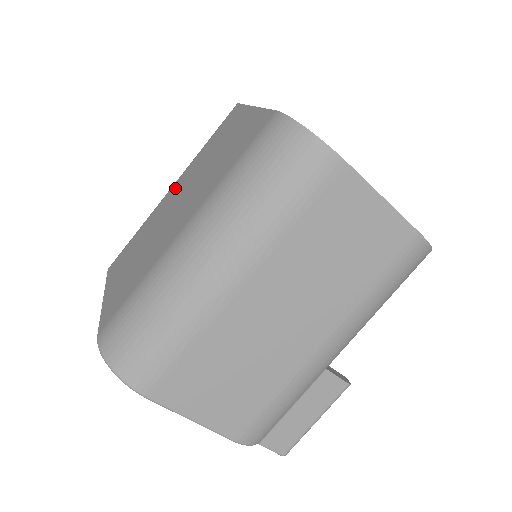
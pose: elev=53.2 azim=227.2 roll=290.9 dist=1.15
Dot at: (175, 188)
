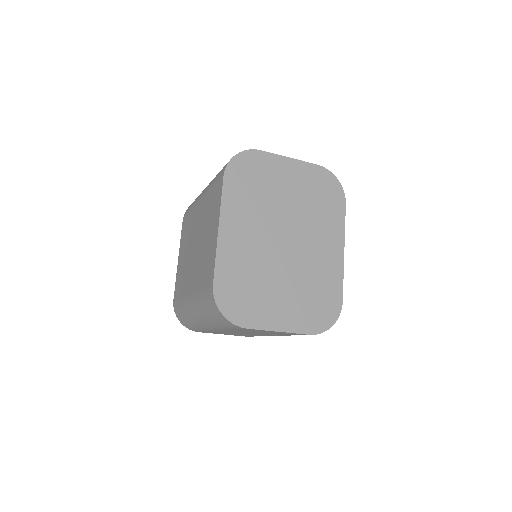
Dot at: (199, 211)
